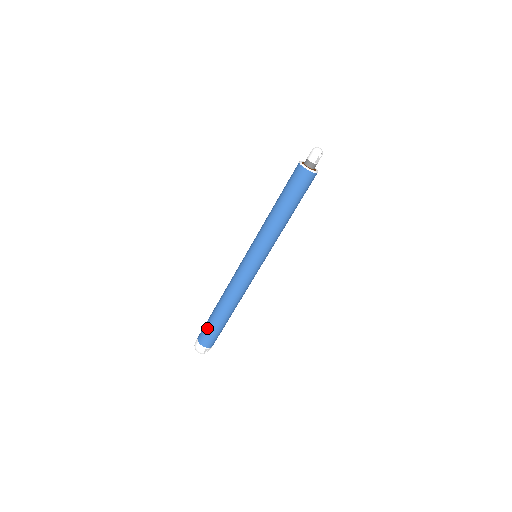
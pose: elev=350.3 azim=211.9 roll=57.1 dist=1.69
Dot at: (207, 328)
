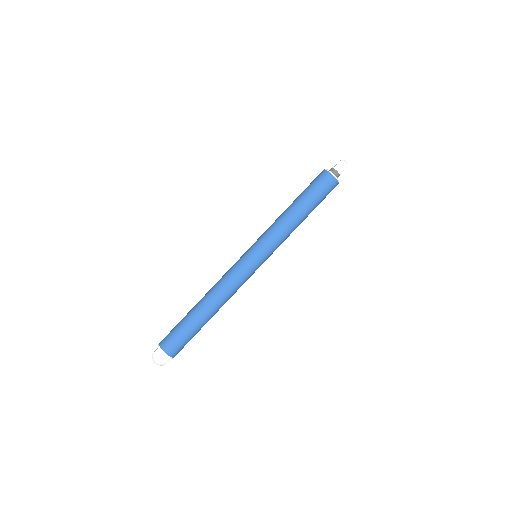
Dot at: (180, 334)
